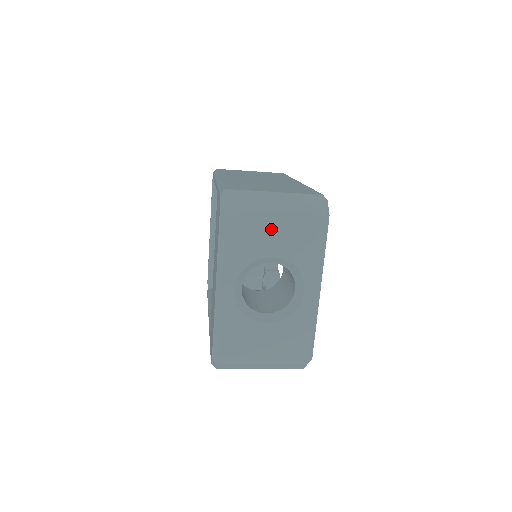
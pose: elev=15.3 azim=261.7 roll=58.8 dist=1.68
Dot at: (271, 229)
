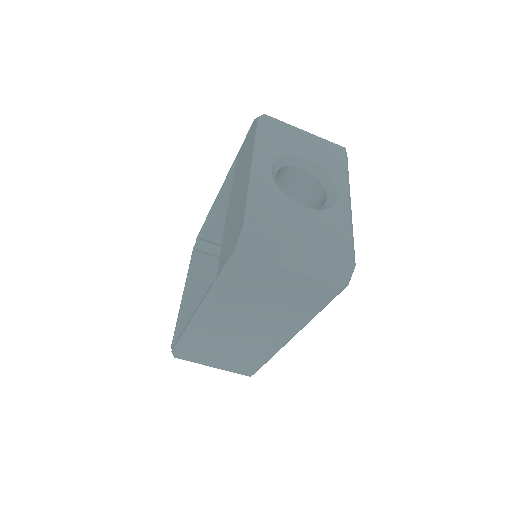
Dot at: (302, 140)
